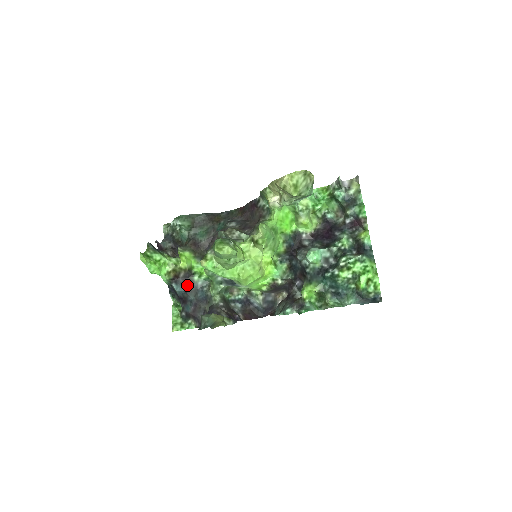
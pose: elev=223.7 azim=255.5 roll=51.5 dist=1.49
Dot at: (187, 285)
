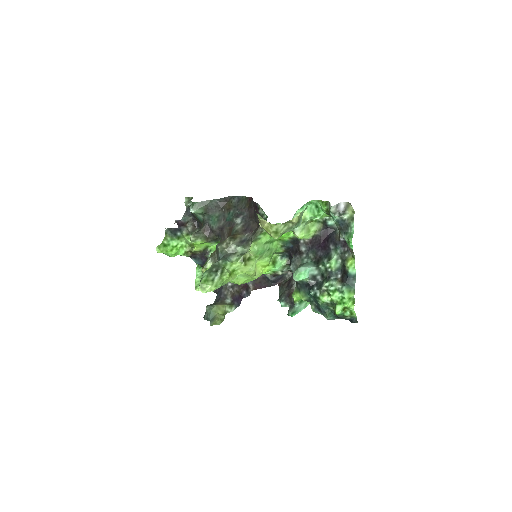
Dot at: (204, 260)
